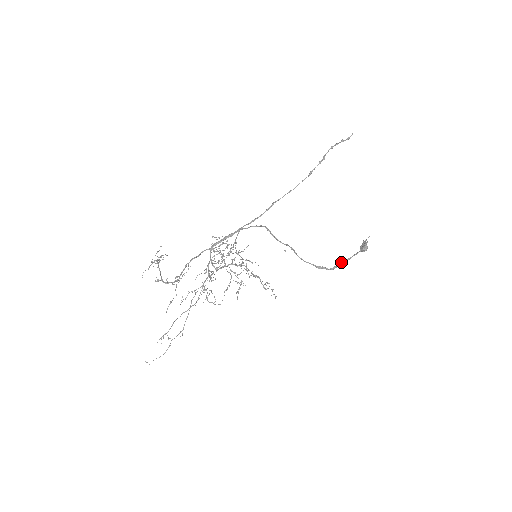
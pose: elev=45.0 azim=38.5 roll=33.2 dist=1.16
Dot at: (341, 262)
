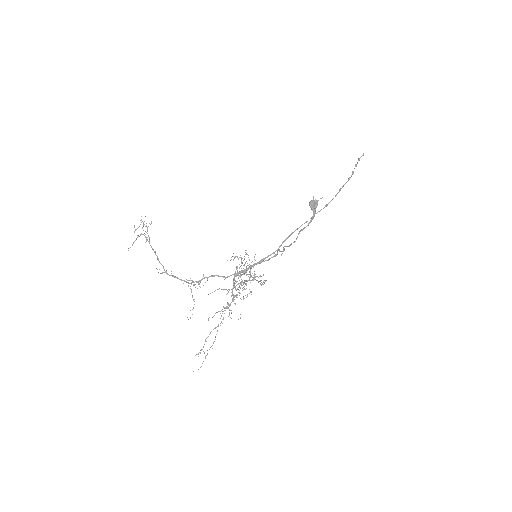
Dot at: occluded
